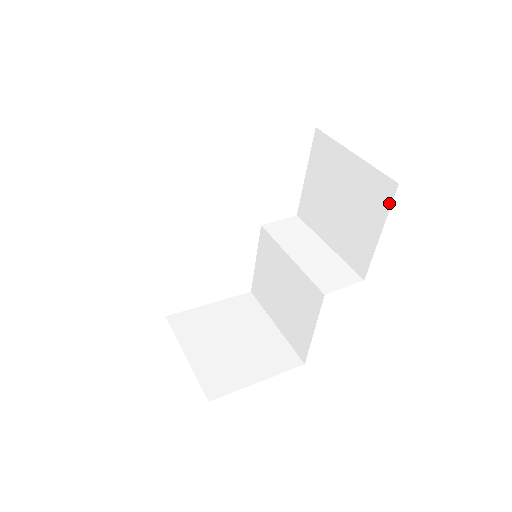
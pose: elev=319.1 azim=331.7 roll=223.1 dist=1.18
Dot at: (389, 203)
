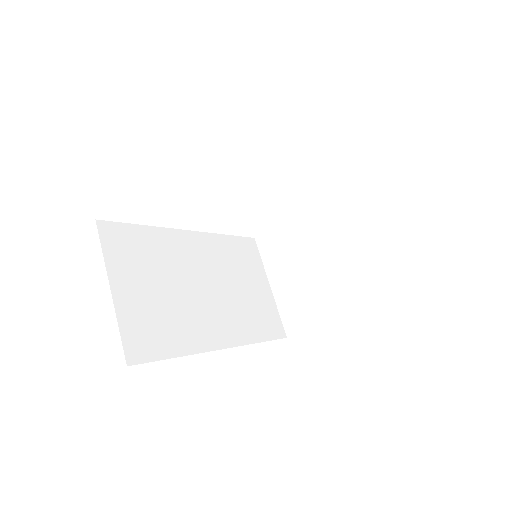
Dot at: occluded
